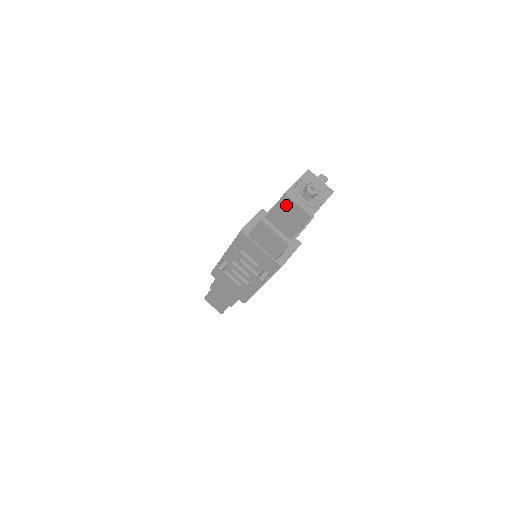
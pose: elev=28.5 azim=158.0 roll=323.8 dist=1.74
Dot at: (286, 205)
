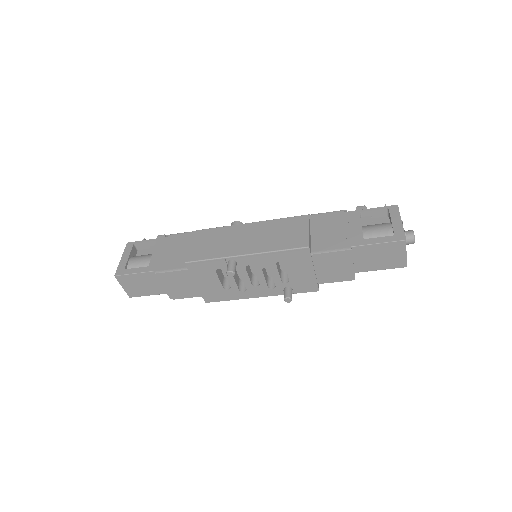
Dot at: (393, 248)
